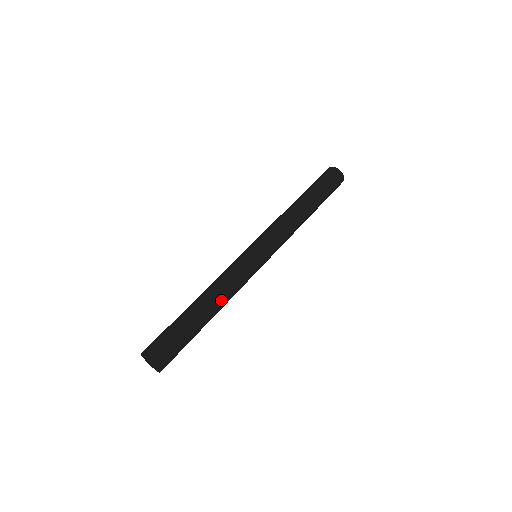
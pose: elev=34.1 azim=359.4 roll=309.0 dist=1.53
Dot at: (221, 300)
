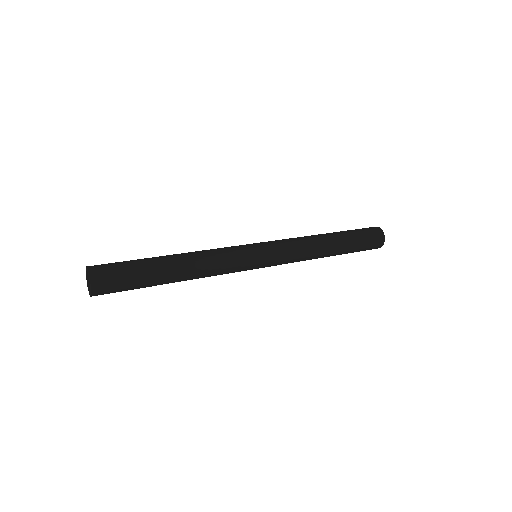
Dot at: (195, 275)
